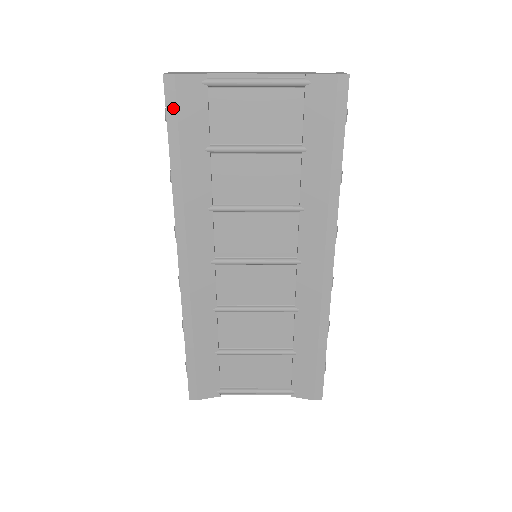
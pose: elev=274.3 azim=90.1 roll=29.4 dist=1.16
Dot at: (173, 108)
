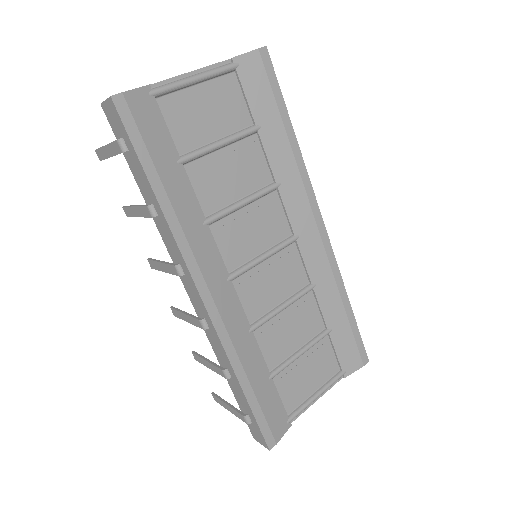
Dot at: (134, 129)
